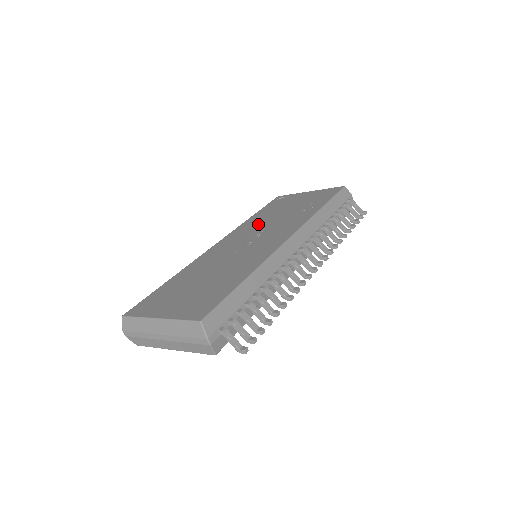
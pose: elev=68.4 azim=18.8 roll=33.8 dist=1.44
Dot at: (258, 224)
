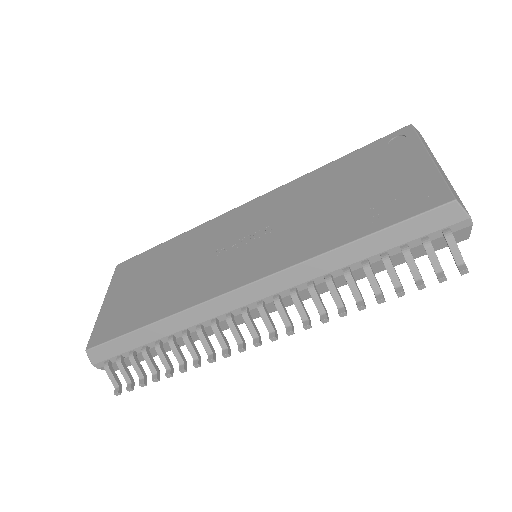
Dot at: (295, 201)
